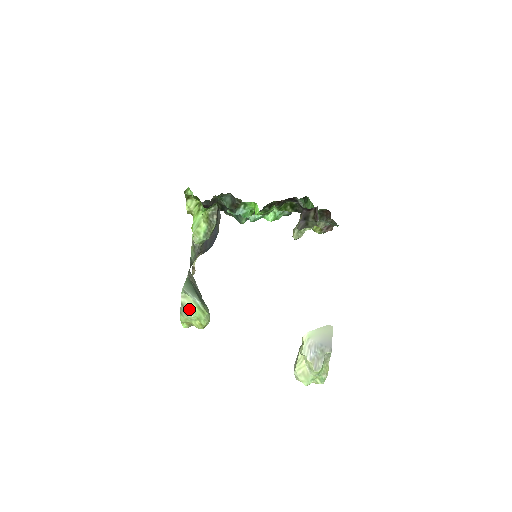
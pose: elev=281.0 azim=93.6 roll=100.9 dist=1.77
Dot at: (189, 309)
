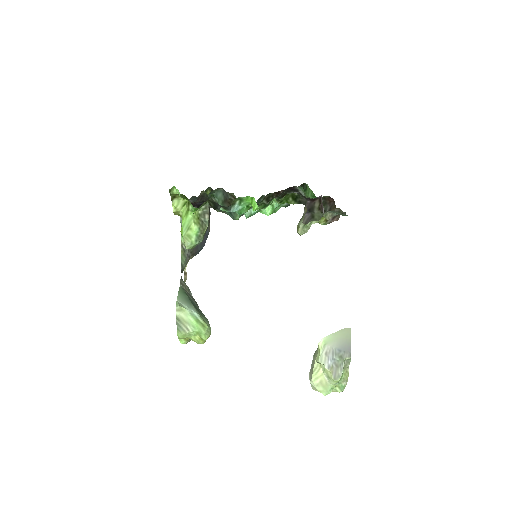
Dot at: (186, 323)
